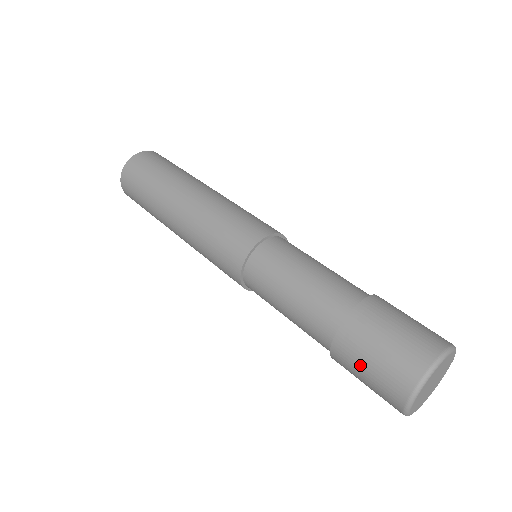
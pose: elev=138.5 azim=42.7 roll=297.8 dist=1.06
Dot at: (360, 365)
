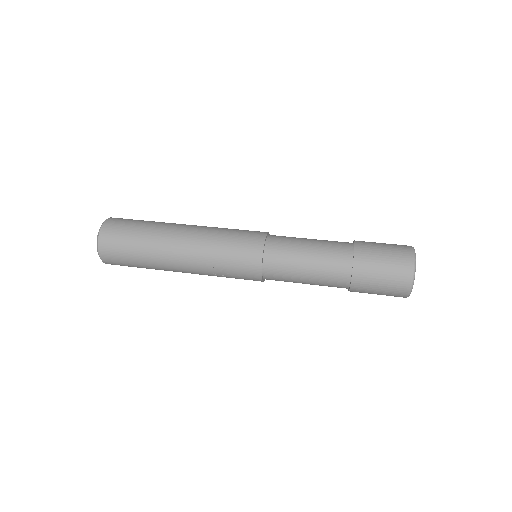
Dot at: (376, 273)
